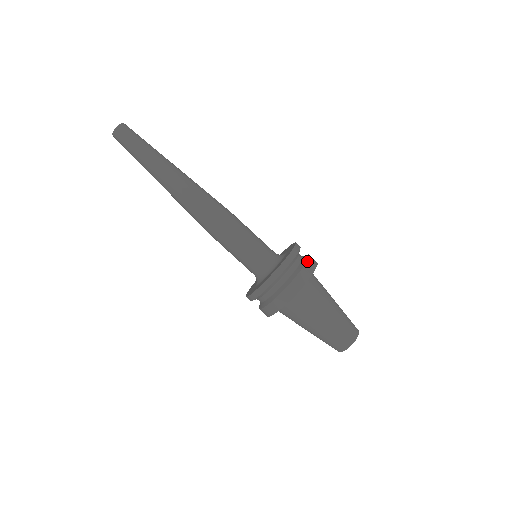
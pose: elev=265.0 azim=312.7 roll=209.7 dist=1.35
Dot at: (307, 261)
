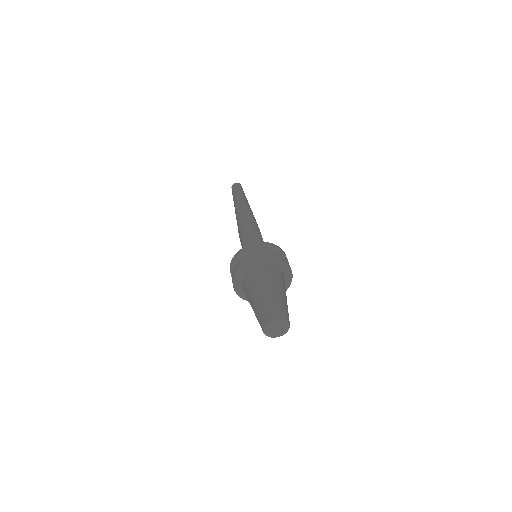
Dot at: (262, 251)
